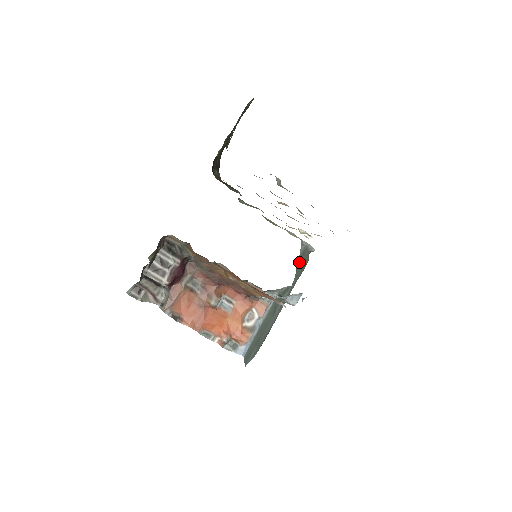
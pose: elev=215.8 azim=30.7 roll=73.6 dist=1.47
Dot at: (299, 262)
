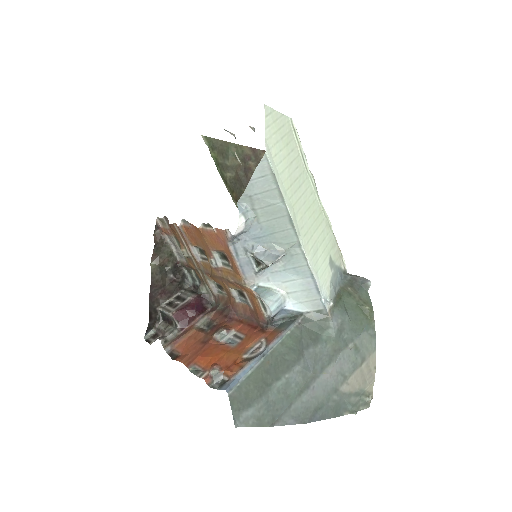
Dot at: (344, 294)
